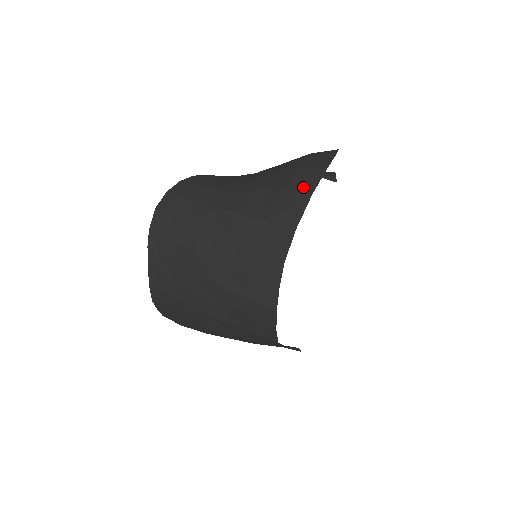
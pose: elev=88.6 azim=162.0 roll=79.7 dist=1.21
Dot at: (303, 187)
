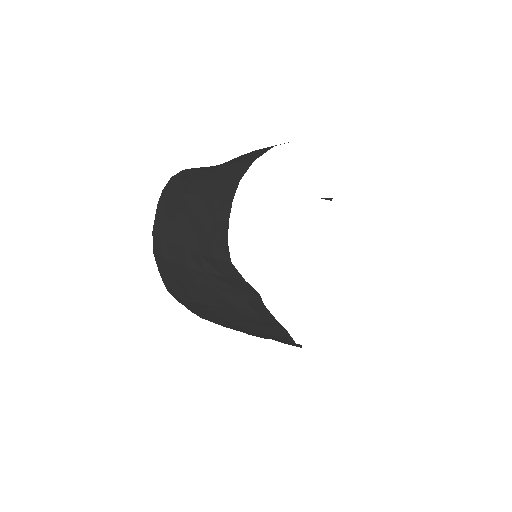
Dot at: (271, 146)
